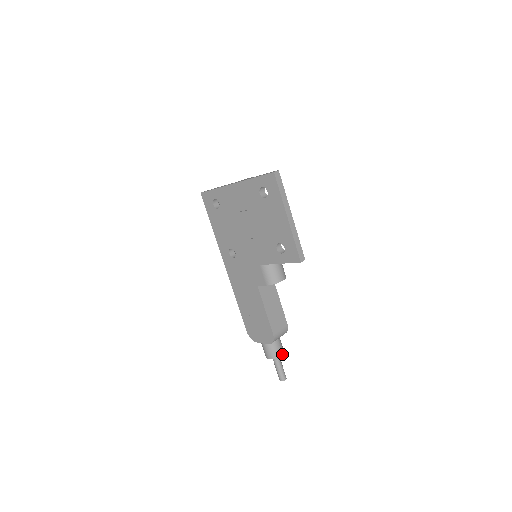
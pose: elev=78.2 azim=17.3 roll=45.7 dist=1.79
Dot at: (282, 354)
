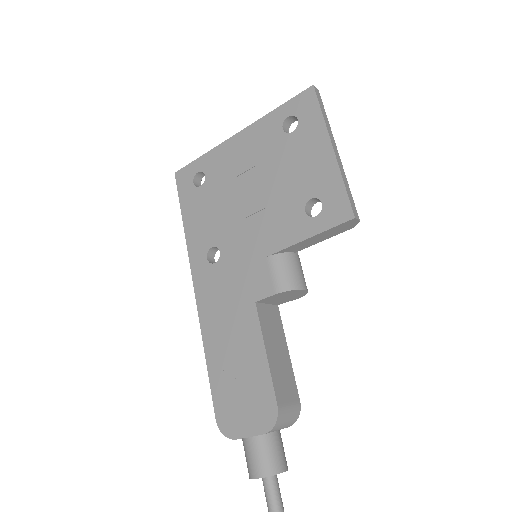
Dot at: (285, 469)
